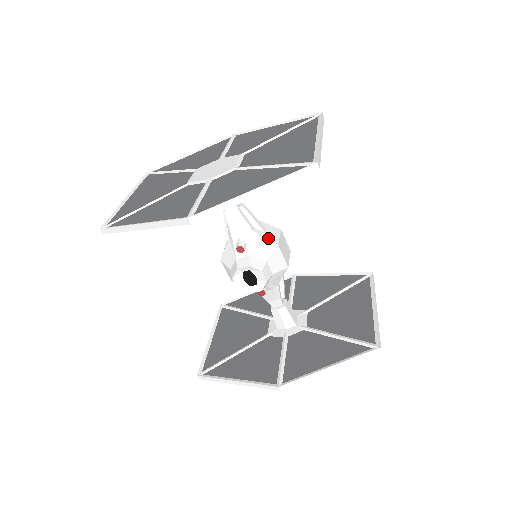
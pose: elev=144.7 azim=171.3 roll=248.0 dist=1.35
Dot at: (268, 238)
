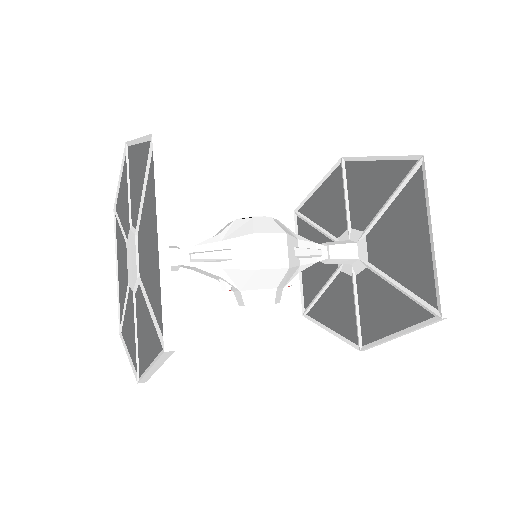
Dot at: (242, 267)
